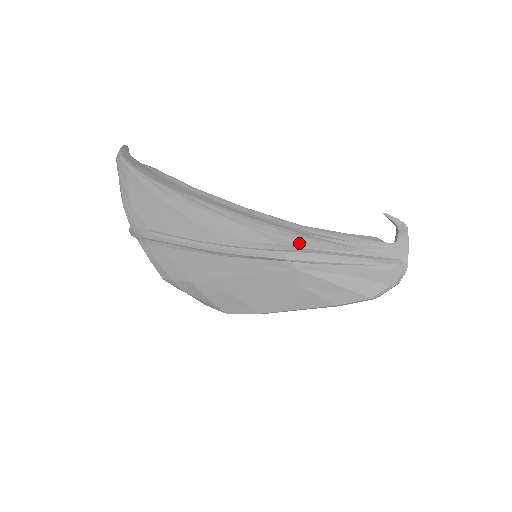
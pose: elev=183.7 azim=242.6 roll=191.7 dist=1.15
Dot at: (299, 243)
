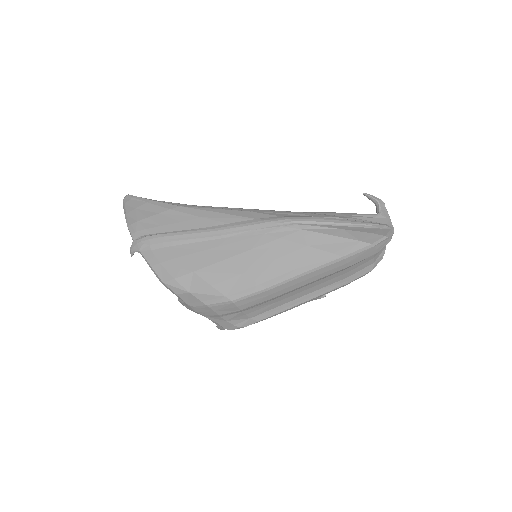
Dot at: (300, 215)
